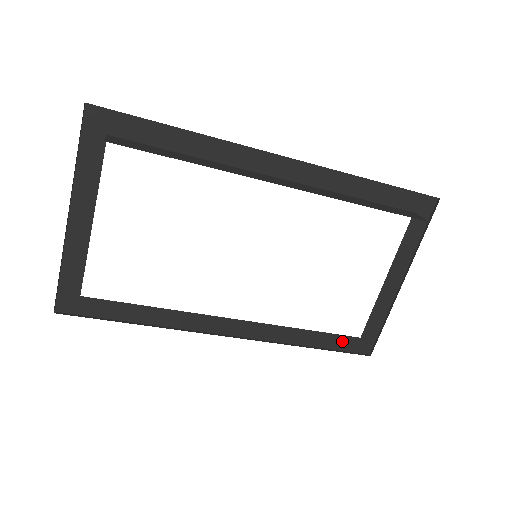
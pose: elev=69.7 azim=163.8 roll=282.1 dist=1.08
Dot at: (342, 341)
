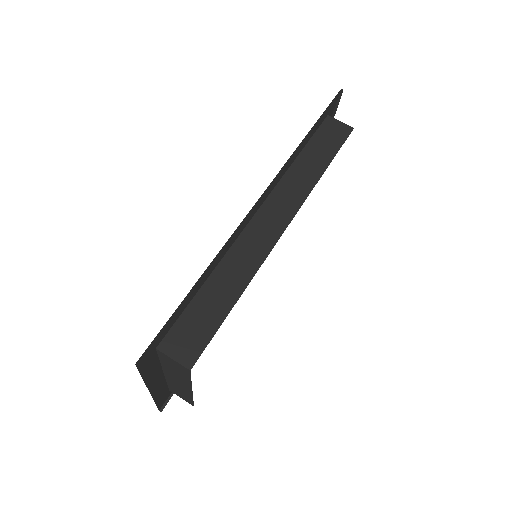
Dot at: occluded
